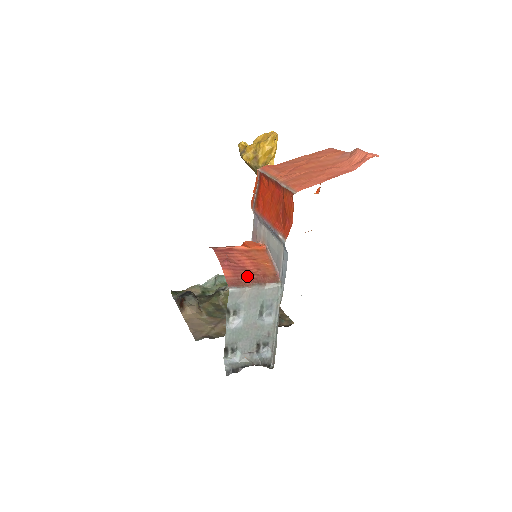
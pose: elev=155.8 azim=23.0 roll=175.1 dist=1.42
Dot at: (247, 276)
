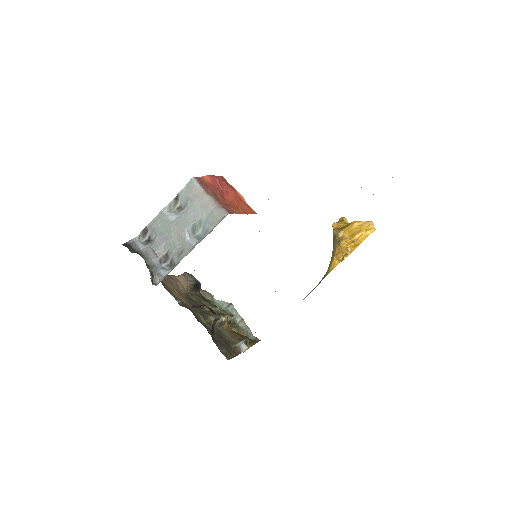
Dot at: (216, 192)
